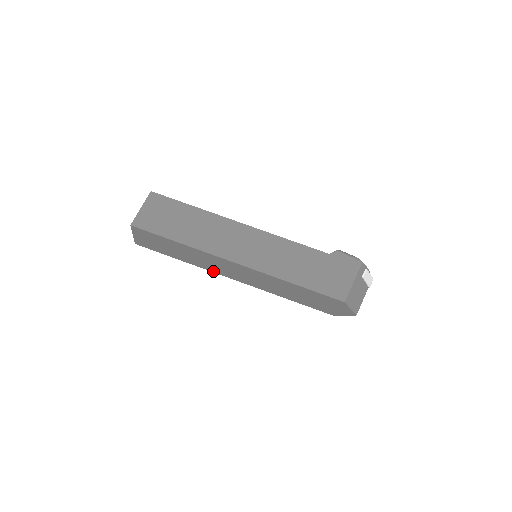
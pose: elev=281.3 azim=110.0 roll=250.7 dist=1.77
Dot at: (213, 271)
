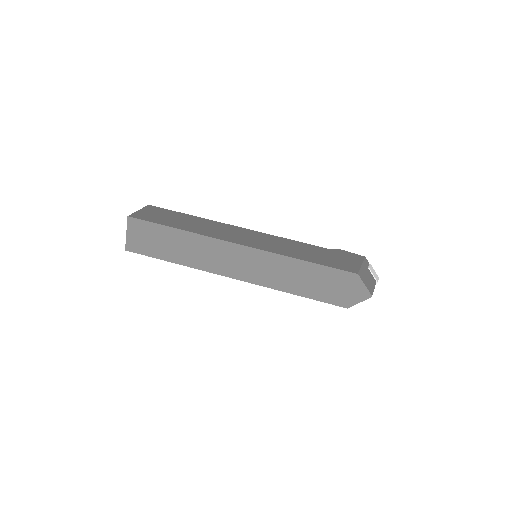
Dot at: (210, 271)
